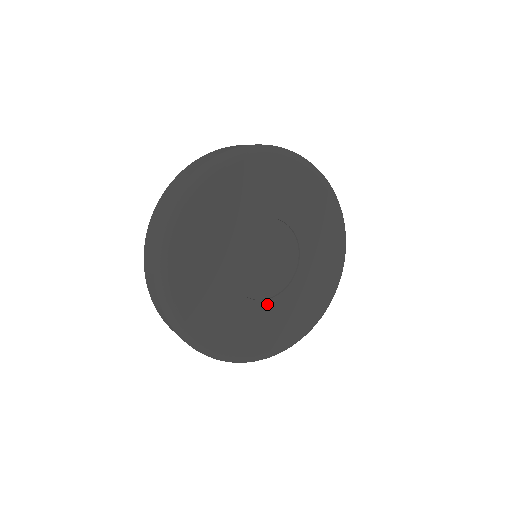
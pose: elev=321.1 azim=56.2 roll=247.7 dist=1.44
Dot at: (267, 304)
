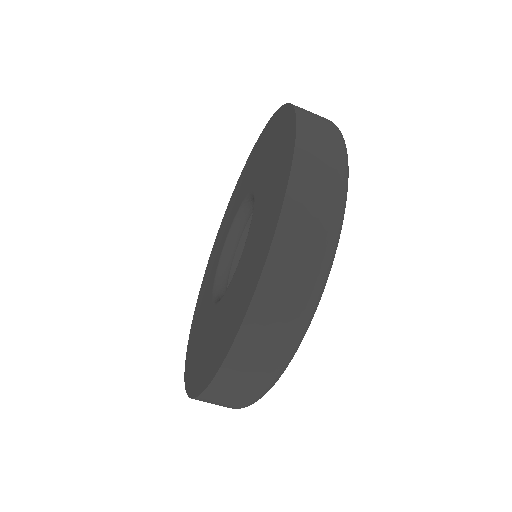
Dot at: occluded
